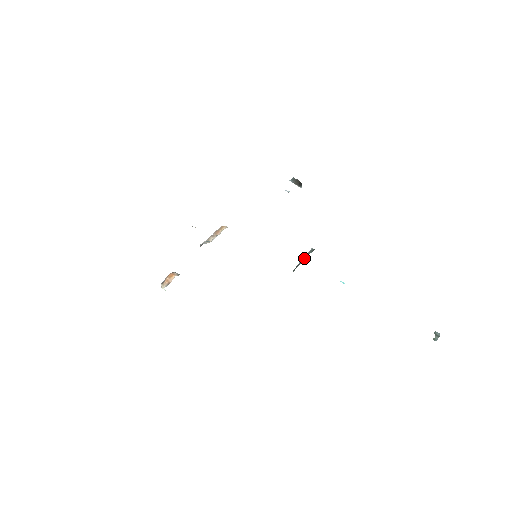
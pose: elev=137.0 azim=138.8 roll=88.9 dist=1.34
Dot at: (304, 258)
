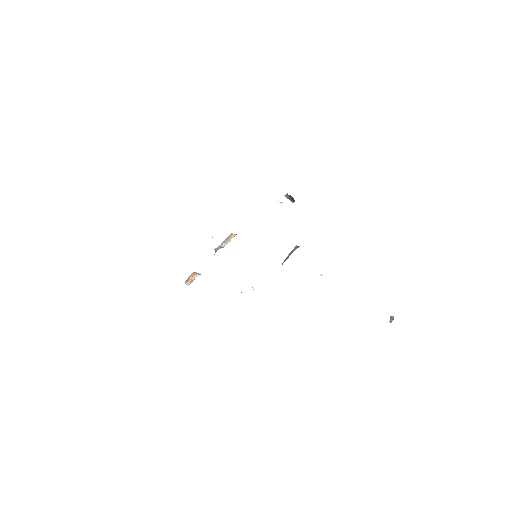
Dot at: (290, 254)
